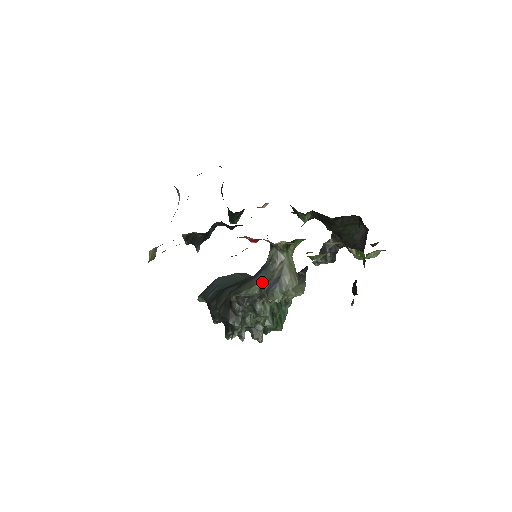
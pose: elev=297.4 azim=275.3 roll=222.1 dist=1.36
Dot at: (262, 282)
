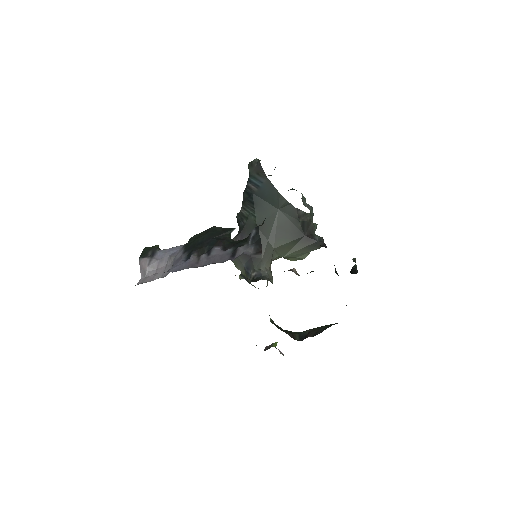
Dot at: (241, 271)
